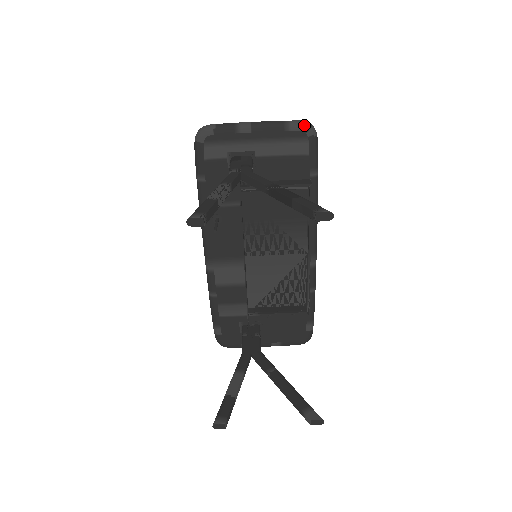
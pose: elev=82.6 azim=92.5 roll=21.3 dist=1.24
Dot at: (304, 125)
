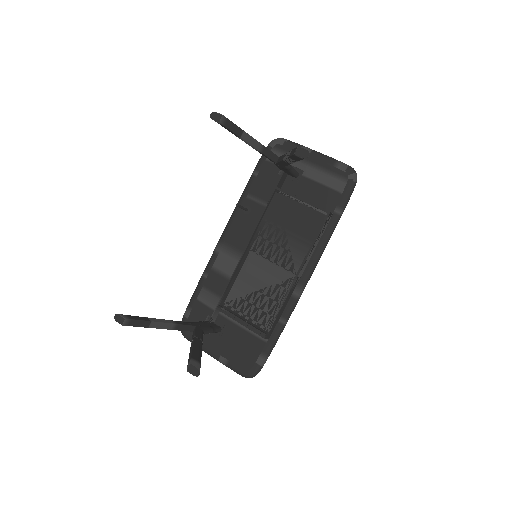
Dot at: (350, 169)
